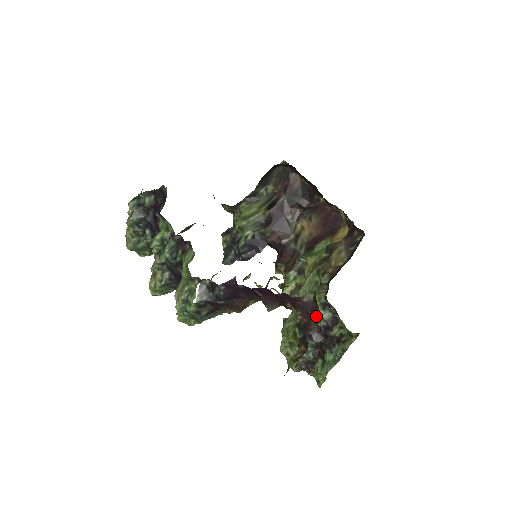
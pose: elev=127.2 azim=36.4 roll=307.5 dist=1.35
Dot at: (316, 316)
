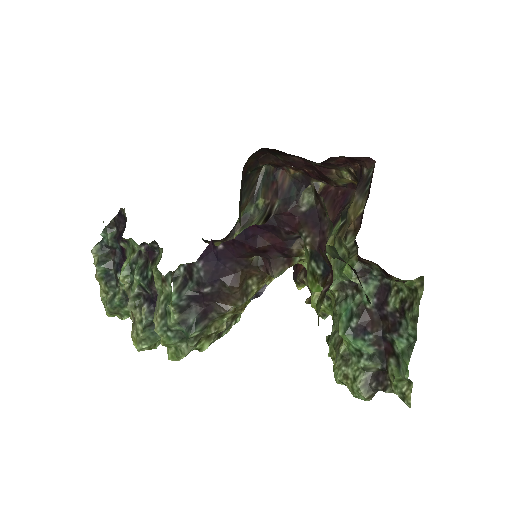
Dot at: (327, 218)
